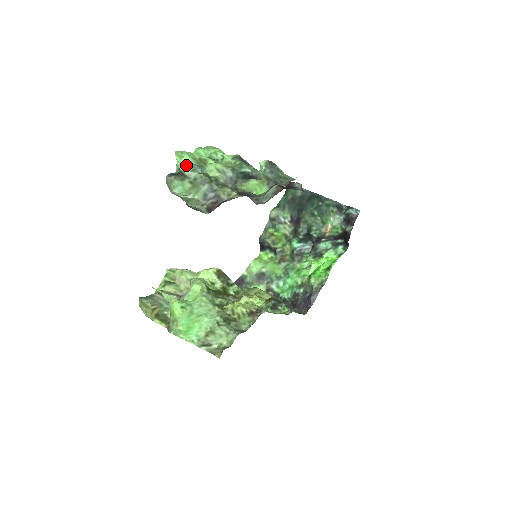
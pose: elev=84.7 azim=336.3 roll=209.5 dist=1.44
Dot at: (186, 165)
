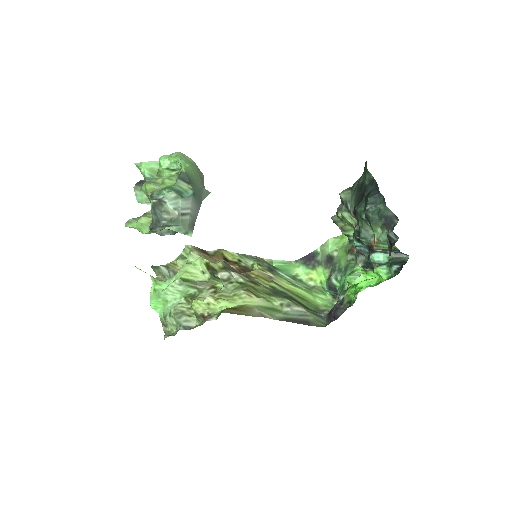
Dot at: (145, 176)
